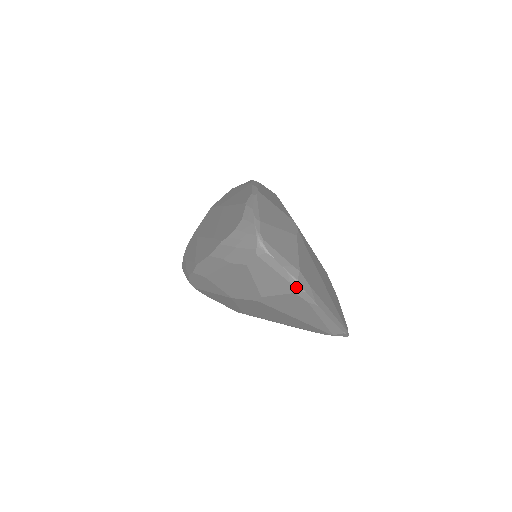
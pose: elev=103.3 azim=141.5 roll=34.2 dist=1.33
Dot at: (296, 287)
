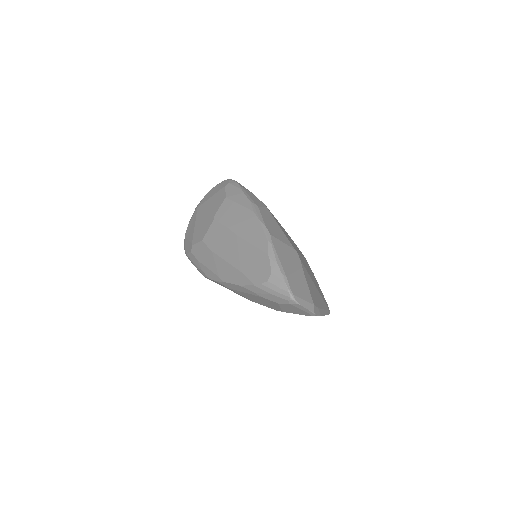
Dot at: (312, 315)
